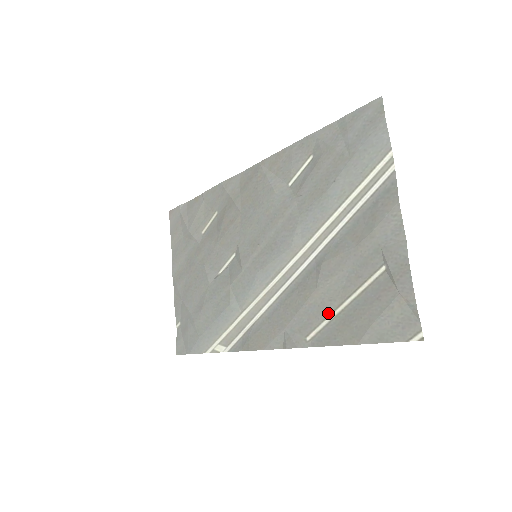
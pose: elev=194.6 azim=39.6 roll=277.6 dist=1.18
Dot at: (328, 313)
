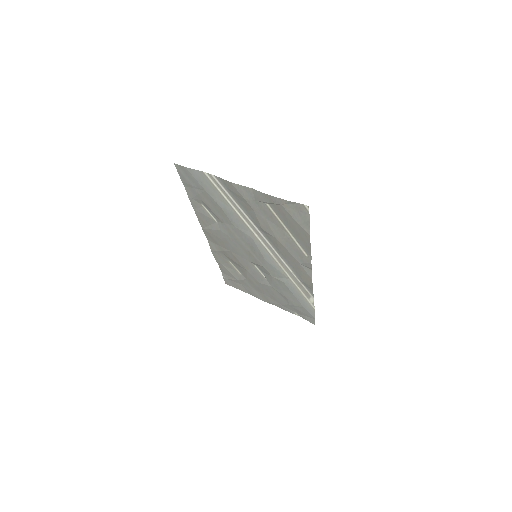
Dot at: (291, 240)
